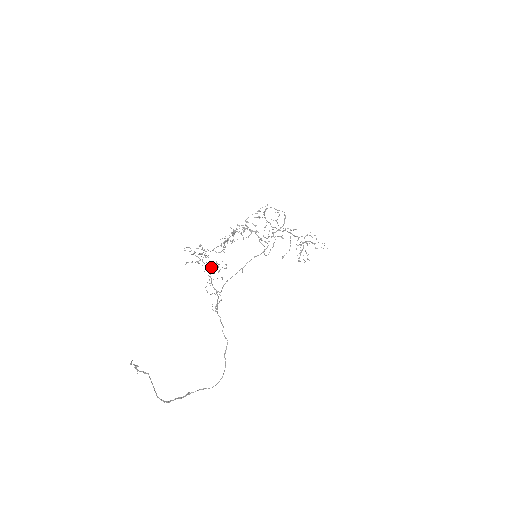
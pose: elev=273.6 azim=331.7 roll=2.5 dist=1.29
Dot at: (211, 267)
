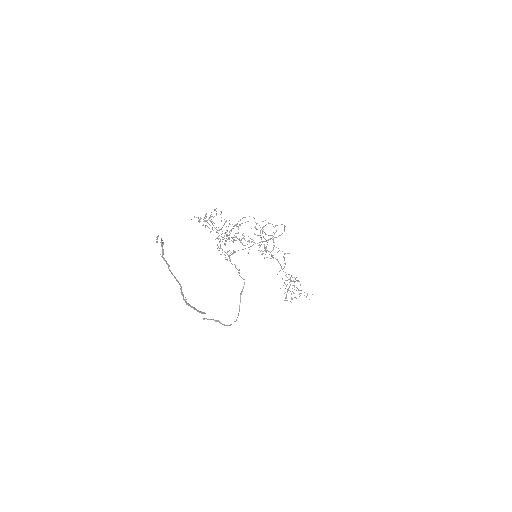
Dot at: occluded
